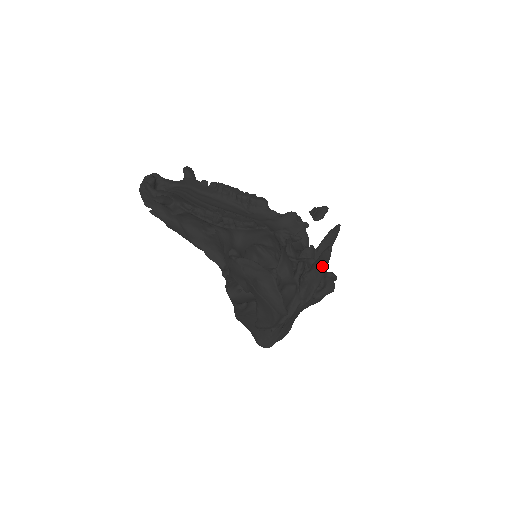
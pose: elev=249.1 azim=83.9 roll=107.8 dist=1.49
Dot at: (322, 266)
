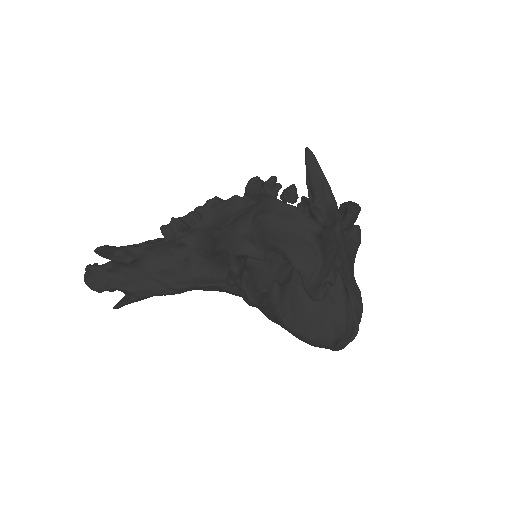
Dot at: (318, 177)
